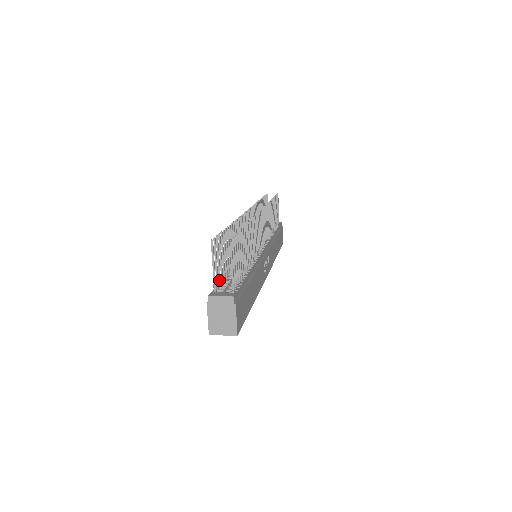
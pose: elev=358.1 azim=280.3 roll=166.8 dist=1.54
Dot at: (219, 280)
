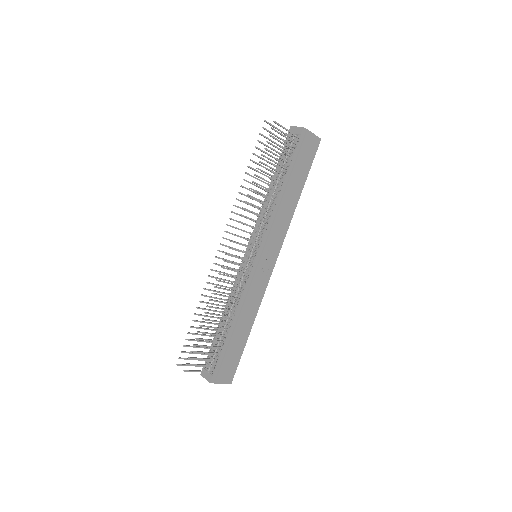
Dot at: occluded
